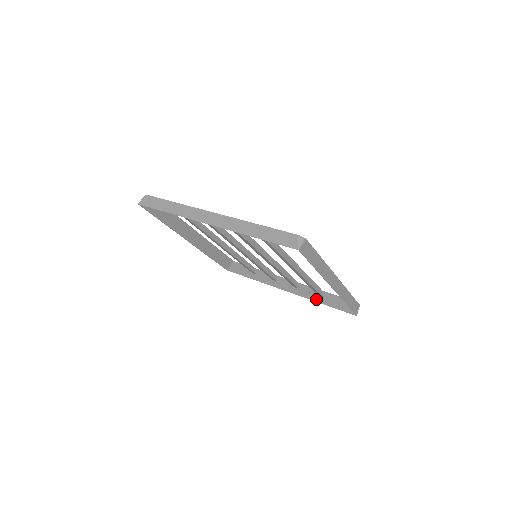
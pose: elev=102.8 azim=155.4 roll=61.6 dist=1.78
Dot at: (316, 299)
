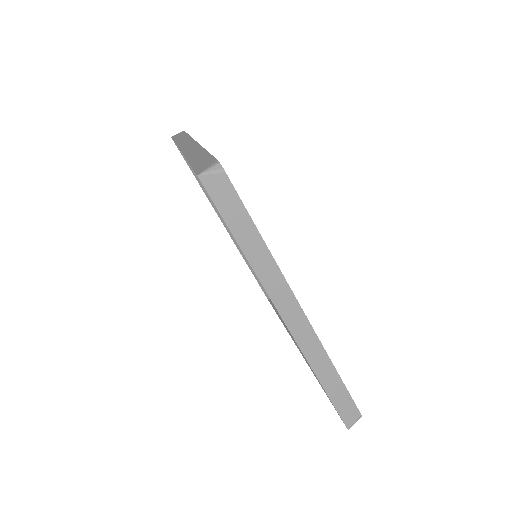
Dot at: occluded
